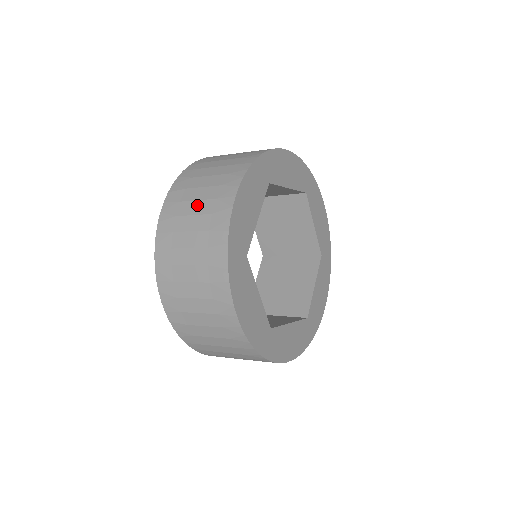
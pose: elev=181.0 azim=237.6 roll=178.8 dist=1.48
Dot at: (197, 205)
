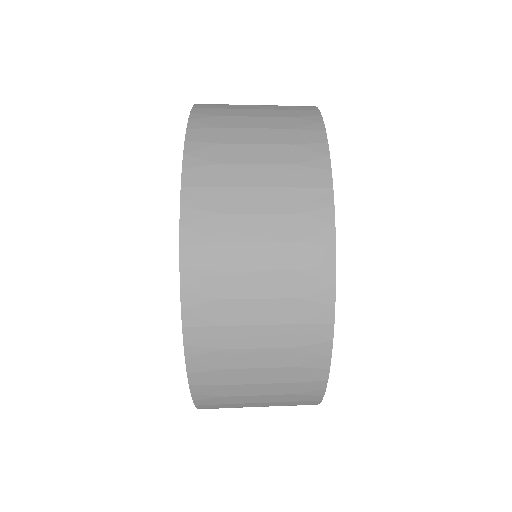
Dot at: (261, 389)
